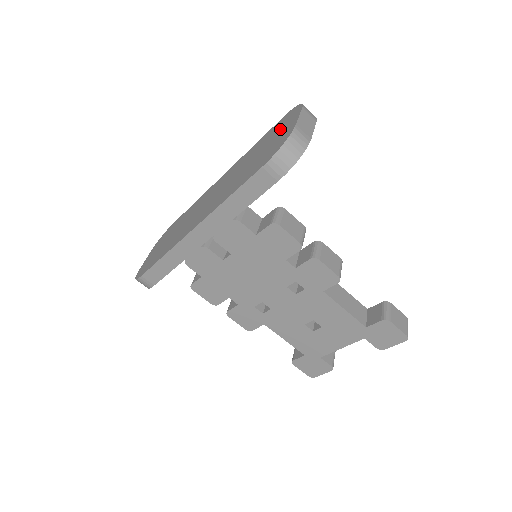
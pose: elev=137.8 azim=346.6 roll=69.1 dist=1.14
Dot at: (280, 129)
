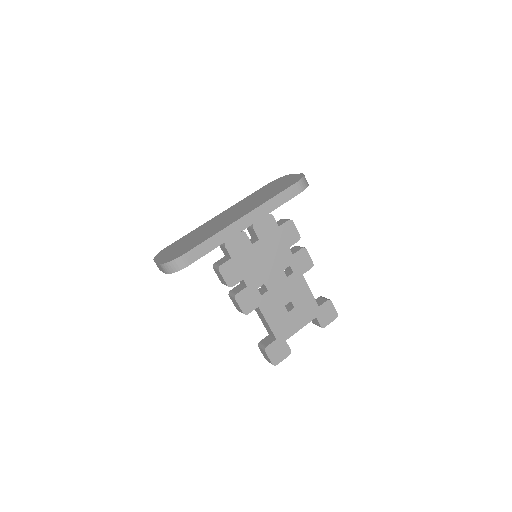
Dot at: (279, 182)
